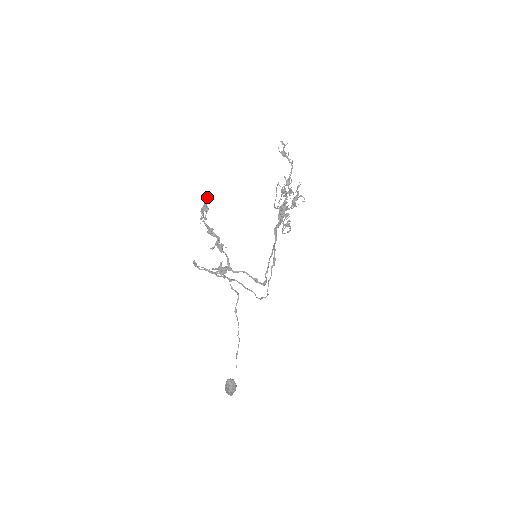
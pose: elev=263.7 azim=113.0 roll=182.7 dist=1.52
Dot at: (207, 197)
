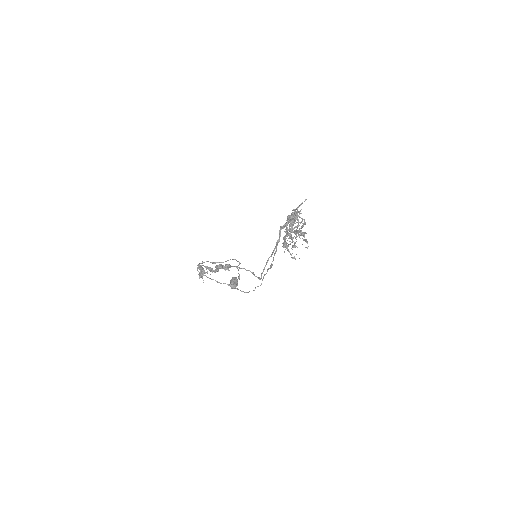
Dot at: (202, 274)
